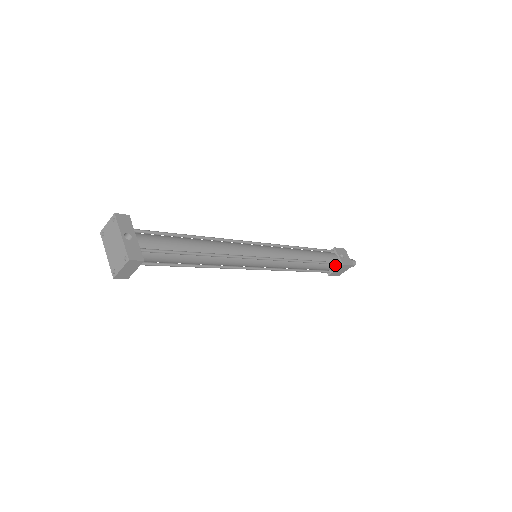
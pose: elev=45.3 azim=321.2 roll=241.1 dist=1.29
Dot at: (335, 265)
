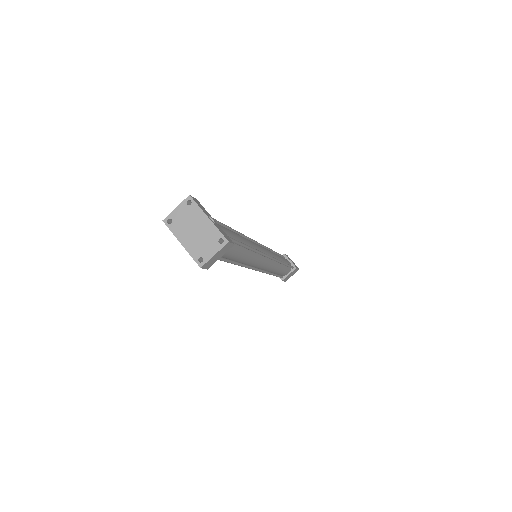
Dot at: (290, 269)
